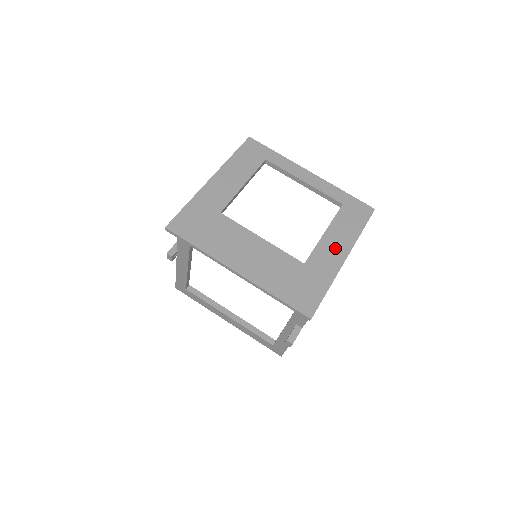
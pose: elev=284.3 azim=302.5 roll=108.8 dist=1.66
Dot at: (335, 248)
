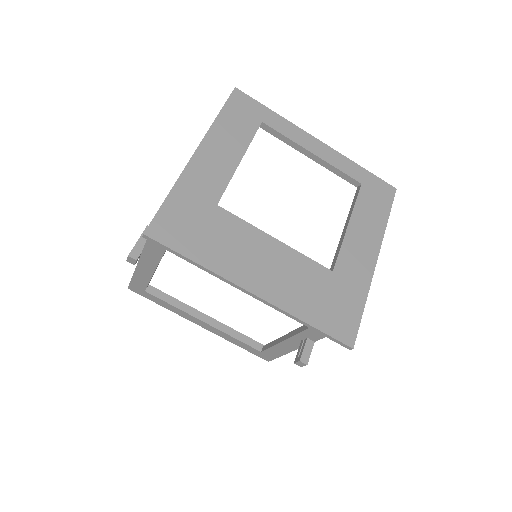
Dot at: (363, 246)
